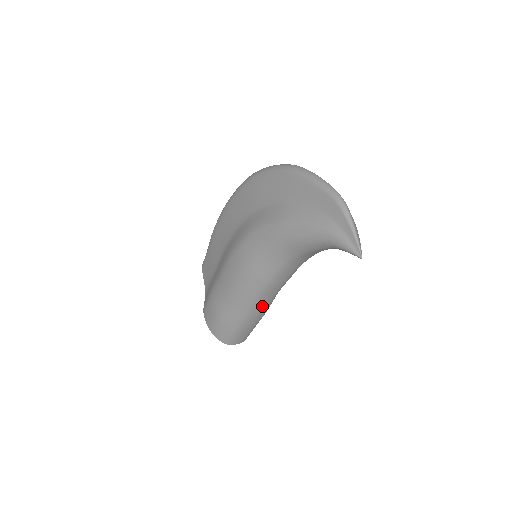
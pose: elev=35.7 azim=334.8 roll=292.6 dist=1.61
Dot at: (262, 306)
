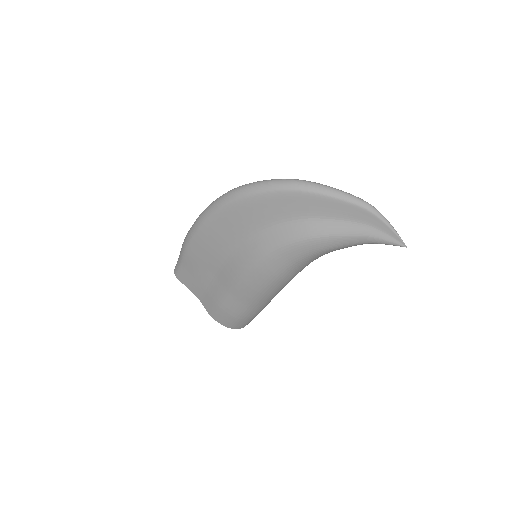
Dot at: occluded
